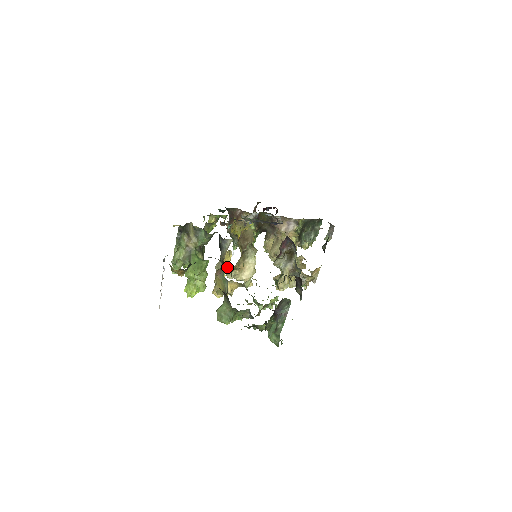
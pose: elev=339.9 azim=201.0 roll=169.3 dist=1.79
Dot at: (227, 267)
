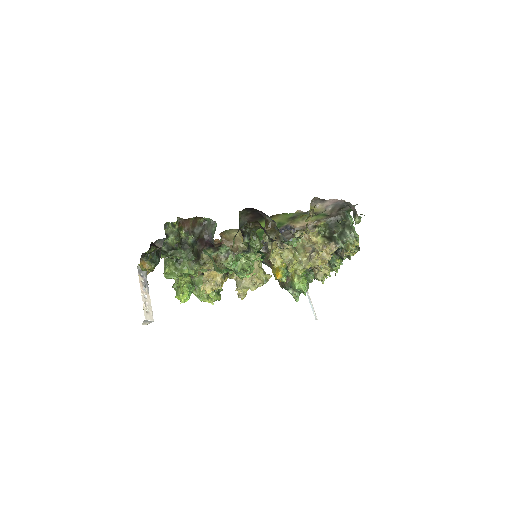
Dot at: (236, 281)
